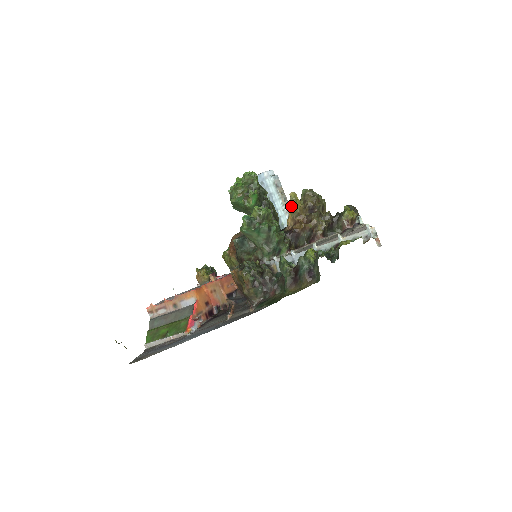
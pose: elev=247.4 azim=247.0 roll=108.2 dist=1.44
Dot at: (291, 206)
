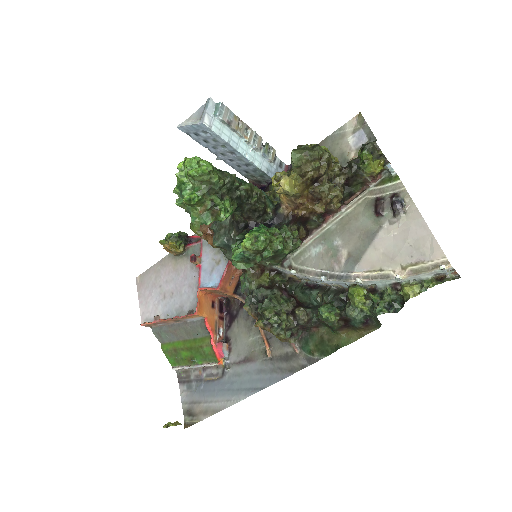
Dot at: (286, 194)
